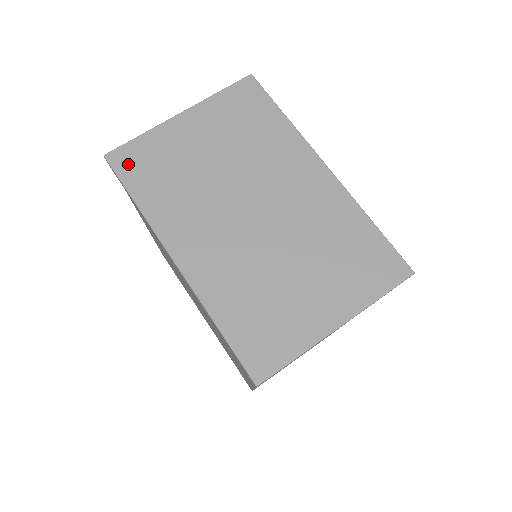
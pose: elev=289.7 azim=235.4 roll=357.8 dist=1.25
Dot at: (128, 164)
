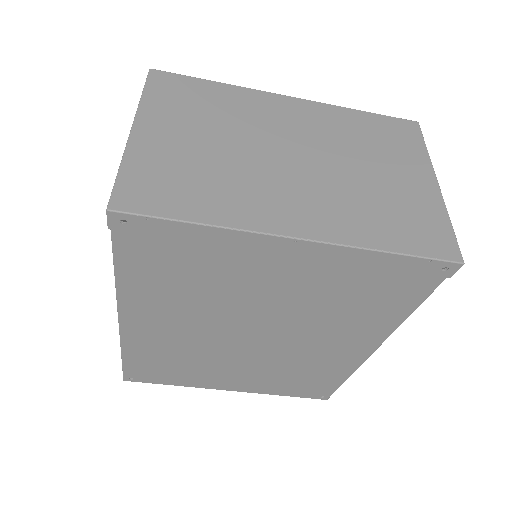
Dot at: (144, 199)
